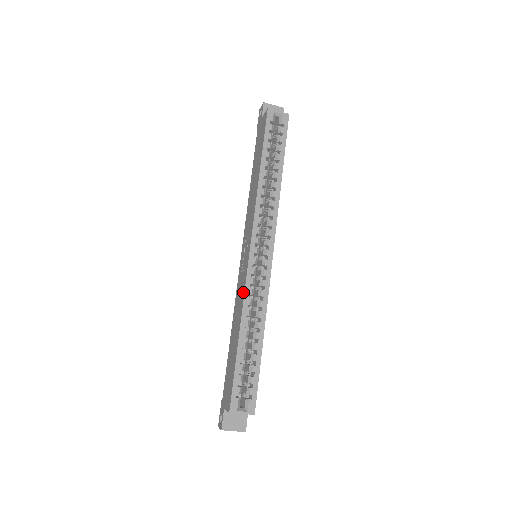
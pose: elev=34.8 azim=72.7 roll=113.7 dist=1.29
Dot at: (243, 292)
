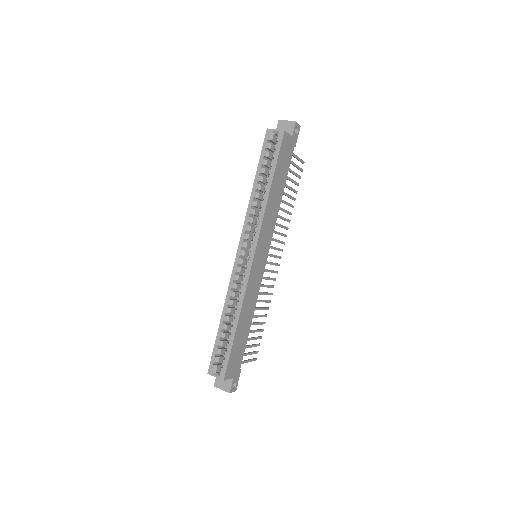
Dot at: (230, 285)
